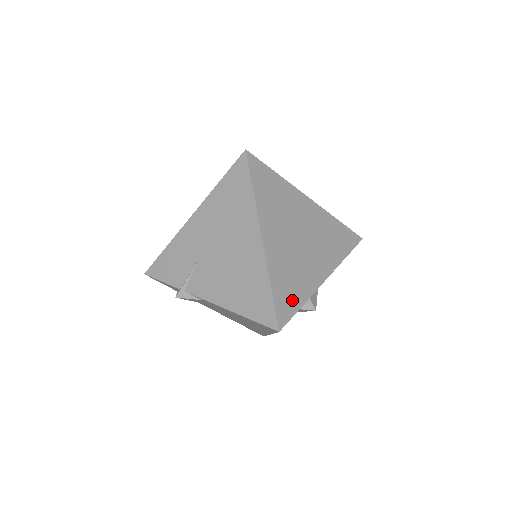
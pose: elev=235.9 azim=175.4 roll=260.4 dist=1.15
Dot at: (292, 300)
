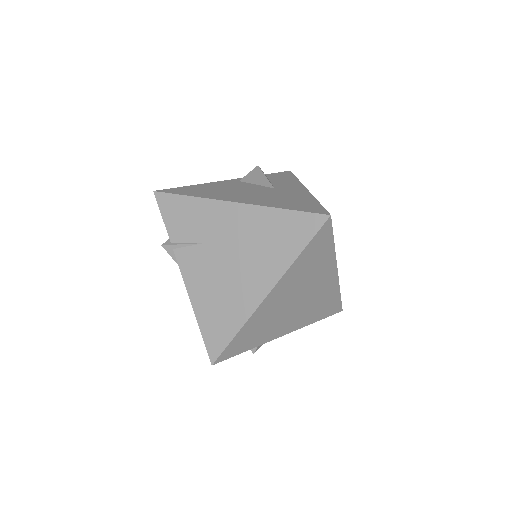
Dot at: (244, 345)
